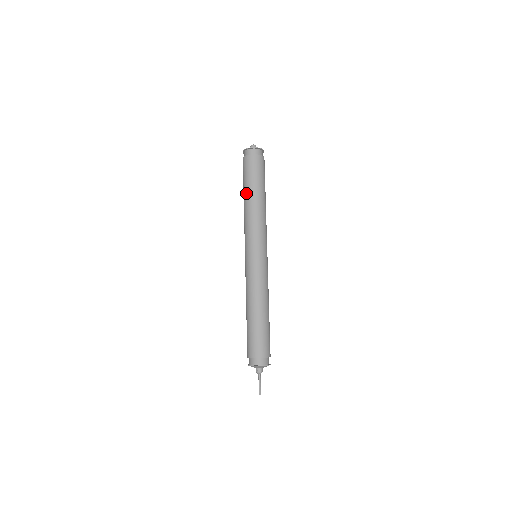
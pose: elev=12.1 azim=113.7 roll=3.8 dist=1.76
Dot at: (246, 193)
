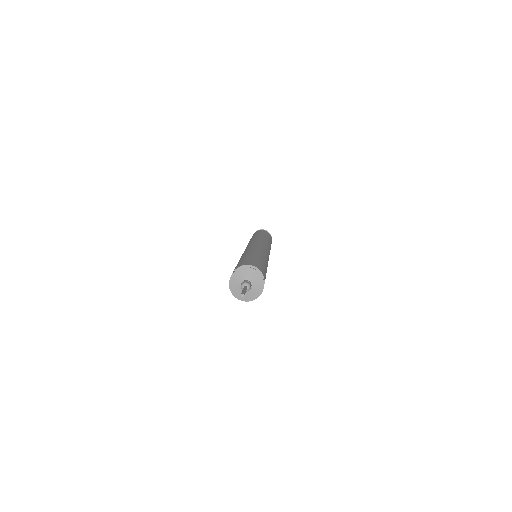
Dot at: (254, 235)
